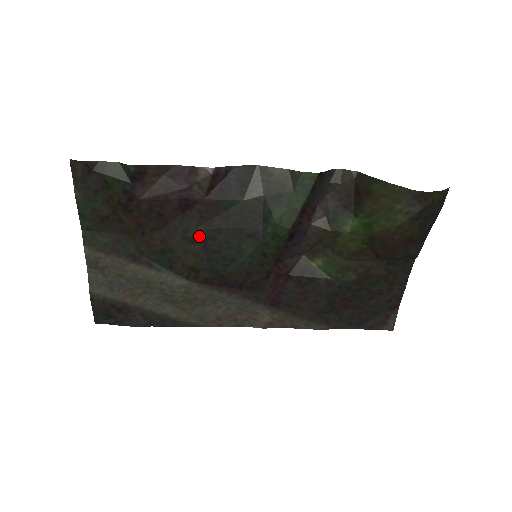
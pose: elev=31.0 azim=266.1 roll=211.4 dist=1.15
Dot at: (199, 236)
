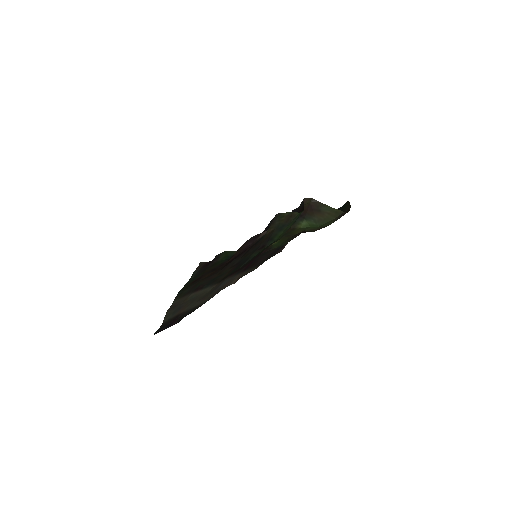
Dot at: (238, 262)
